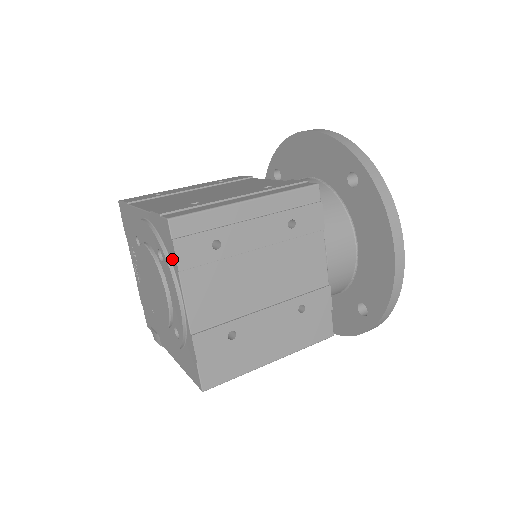
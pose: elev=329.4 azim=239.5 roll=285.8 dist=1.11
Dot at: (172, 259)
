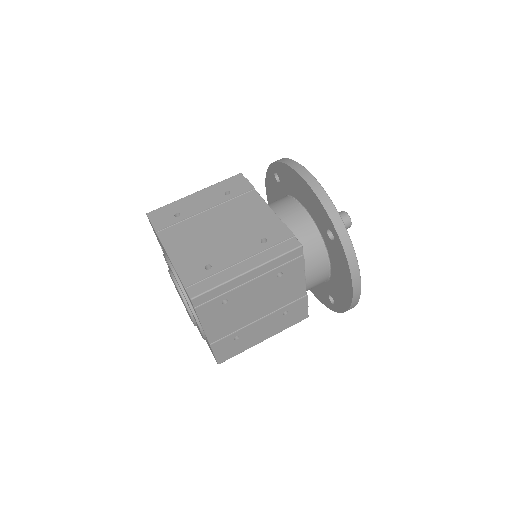
Dot at: (195, 312)
